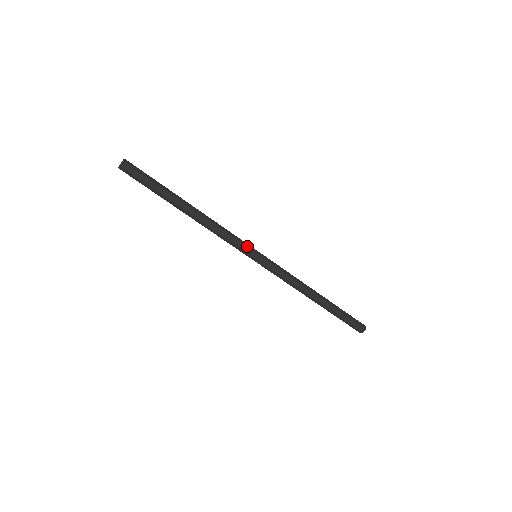
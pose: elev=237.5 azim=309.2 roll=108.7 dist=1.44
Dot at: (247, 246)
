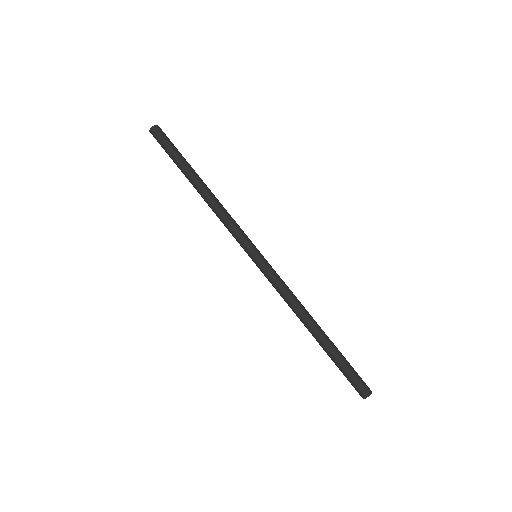
Dot at: (249, 240)
